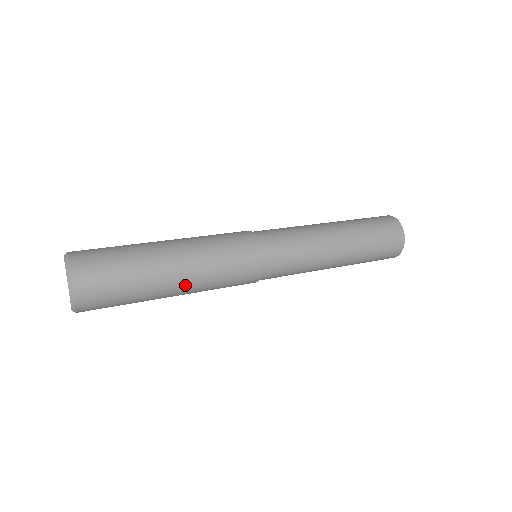
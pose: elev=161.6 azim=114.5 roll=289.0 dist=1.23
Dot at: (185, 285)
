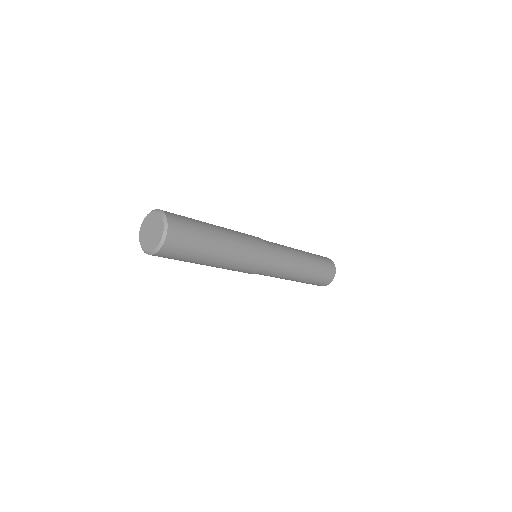
Dot at: (227, 237)
